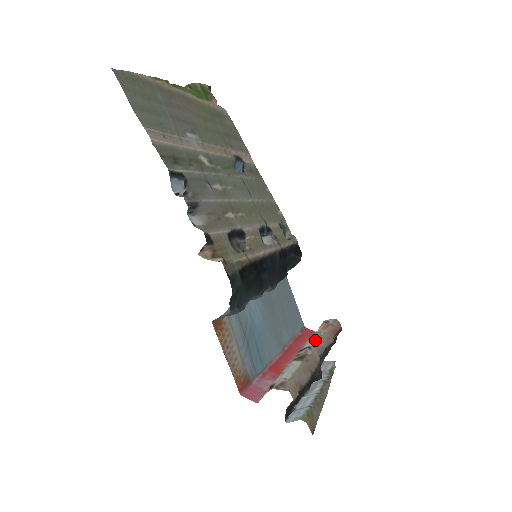
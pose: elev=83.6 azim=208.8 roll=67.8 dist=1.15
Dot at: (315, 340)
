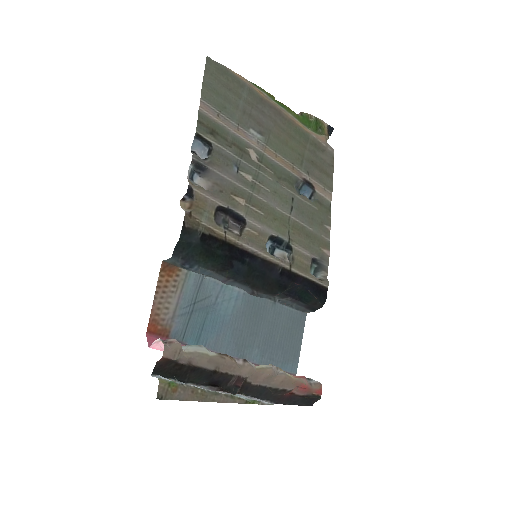
Dot at: (263, 365)
